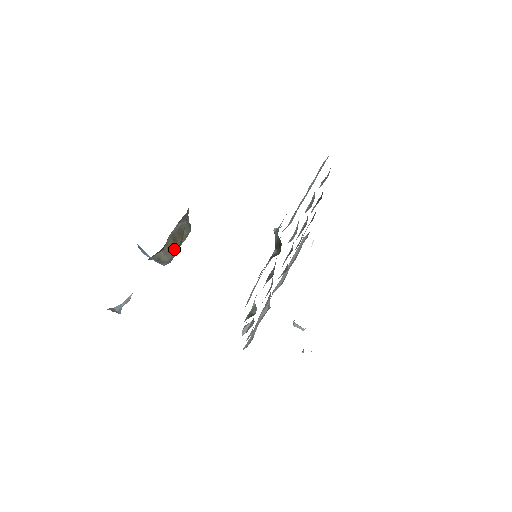
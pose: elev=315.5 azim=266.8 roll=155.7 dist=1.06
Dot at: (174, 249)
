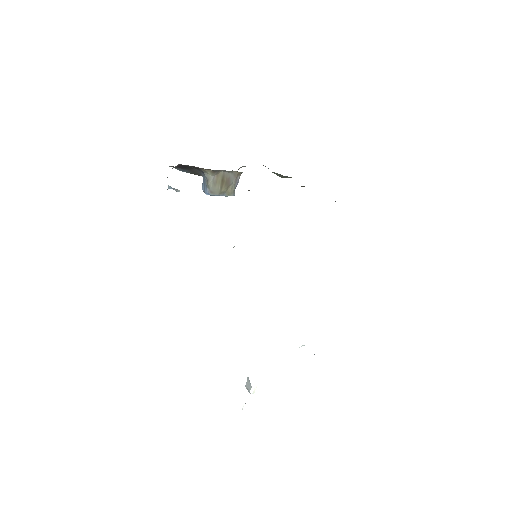
Dot at: (218, 189)
